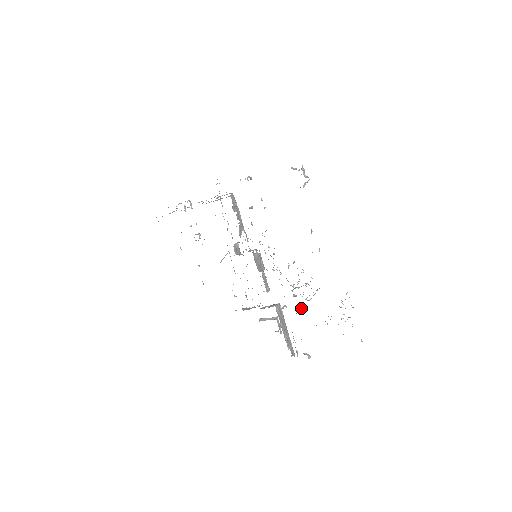
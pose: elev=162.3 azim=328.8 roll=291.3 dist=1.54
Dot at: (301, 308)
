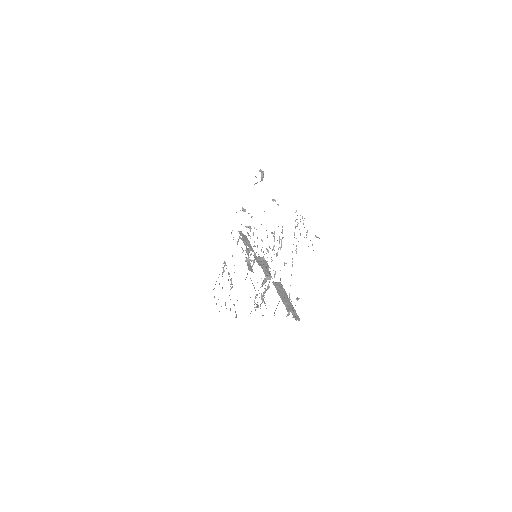
Dot at: occluded
